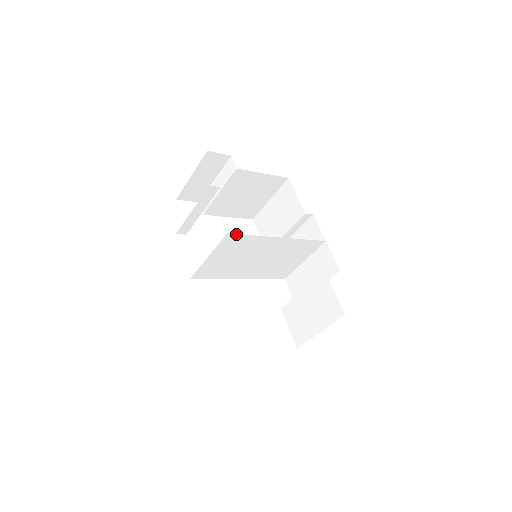
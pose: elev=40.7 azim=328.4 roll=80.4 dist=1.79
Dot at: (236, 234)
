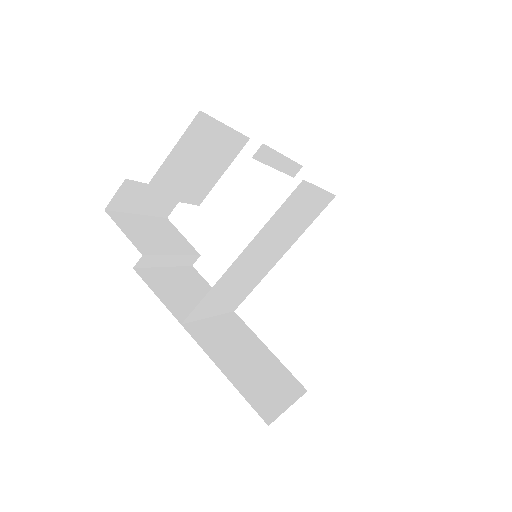
Dot at: (190, 314)
